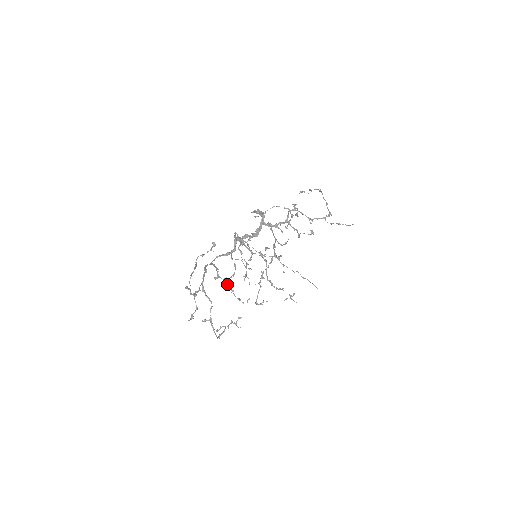
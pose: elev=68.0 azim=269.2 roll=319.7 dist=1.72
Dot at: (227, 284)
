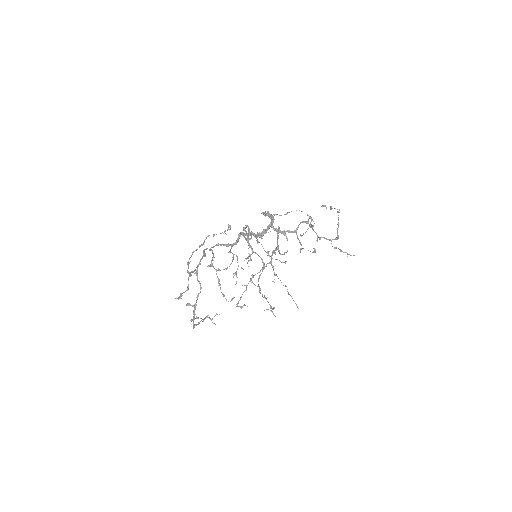
Dot at: (217, 276)
